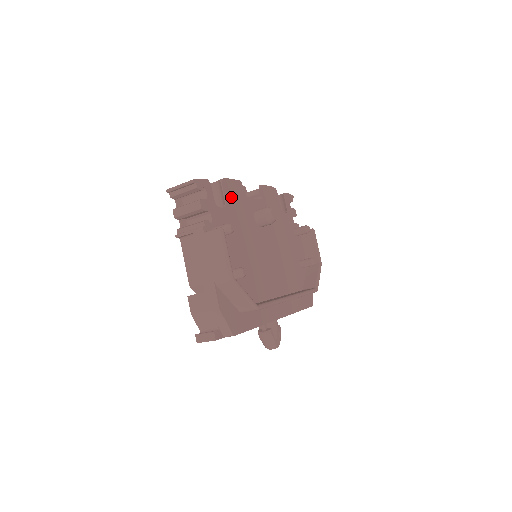
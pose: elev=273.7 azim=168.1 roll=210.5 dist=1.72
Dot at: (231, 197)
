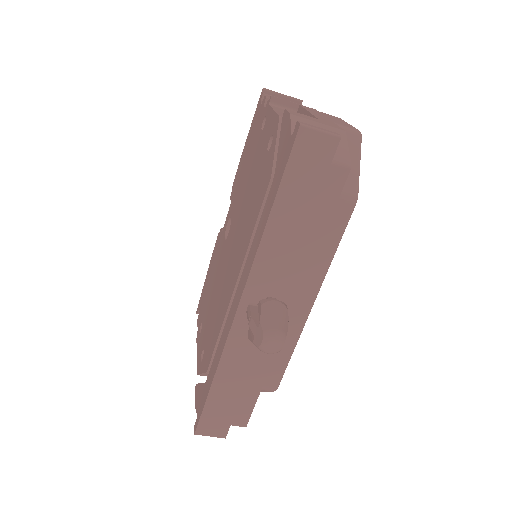
Dot at: occluded
